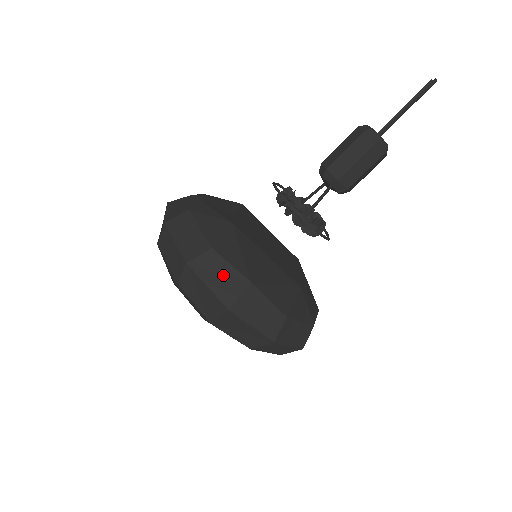
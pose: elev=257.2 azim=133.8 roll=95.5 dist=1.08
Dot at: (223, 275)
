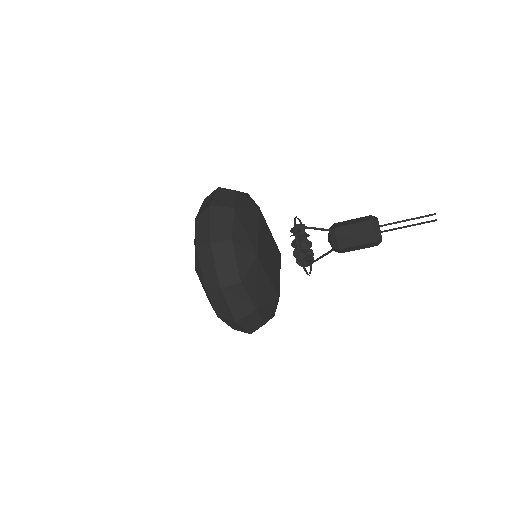
Dot at: (227, 198)
